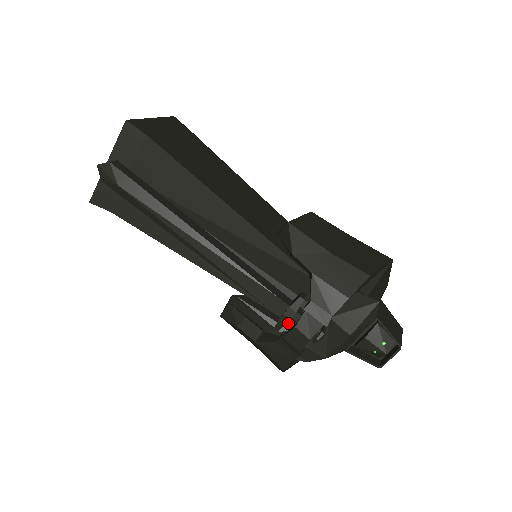
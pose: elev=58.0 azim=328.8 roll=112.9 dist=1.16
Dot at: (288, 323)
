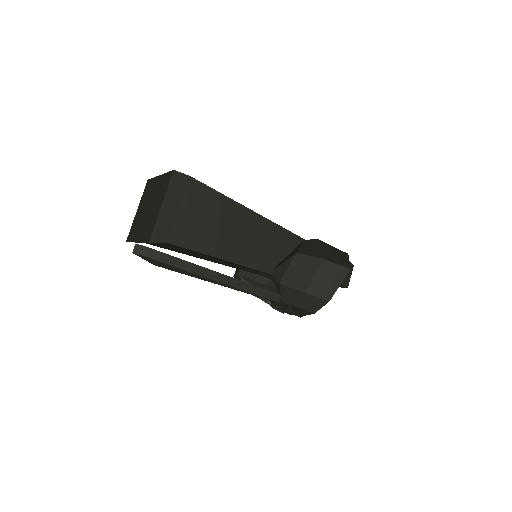
Dot at: occluded
